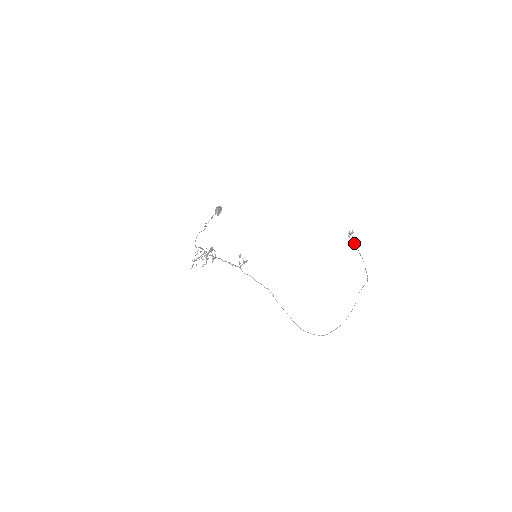
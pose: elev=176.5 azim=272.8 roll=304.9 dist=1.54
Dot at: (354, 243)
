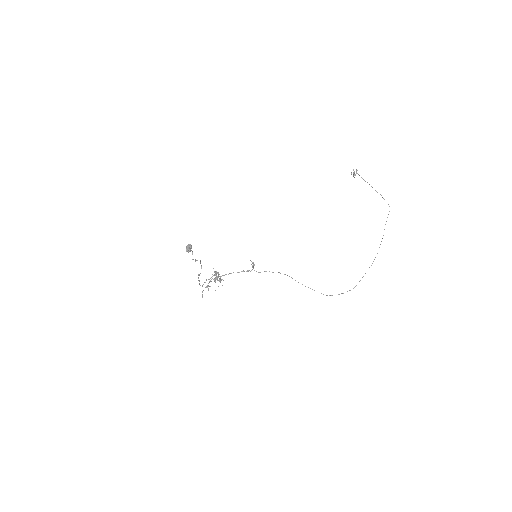
Dot at: occluded
